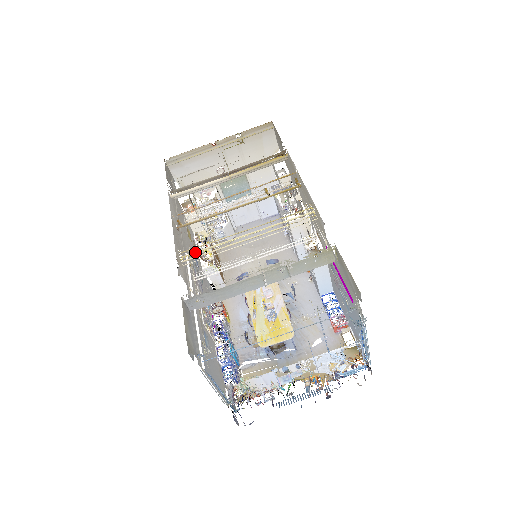
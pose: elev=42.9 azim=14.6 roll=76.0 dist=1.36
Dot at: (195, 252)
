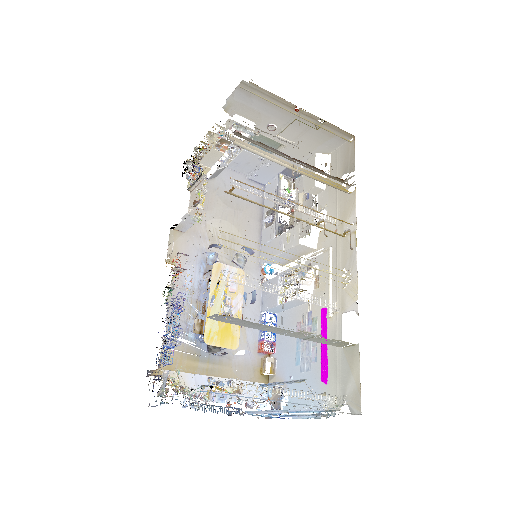
Dot at: (233, 242)
